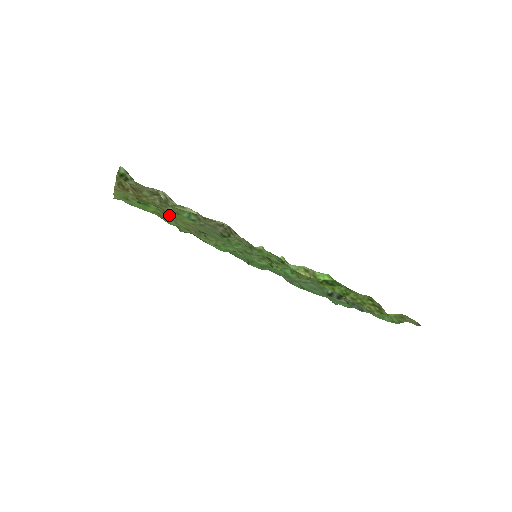
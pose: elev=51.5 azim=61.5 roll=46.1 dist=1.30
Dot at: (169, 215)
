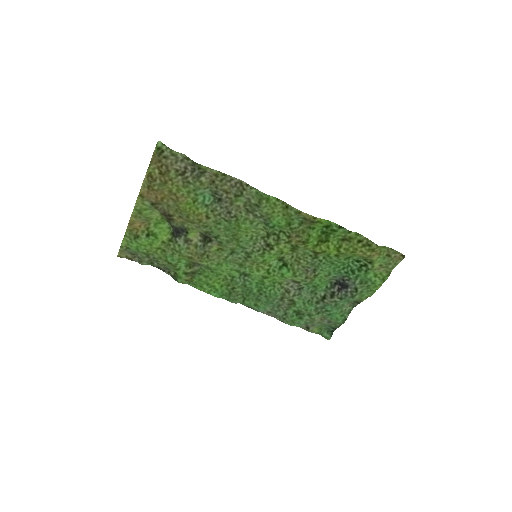
Dot at: (174, 244)
